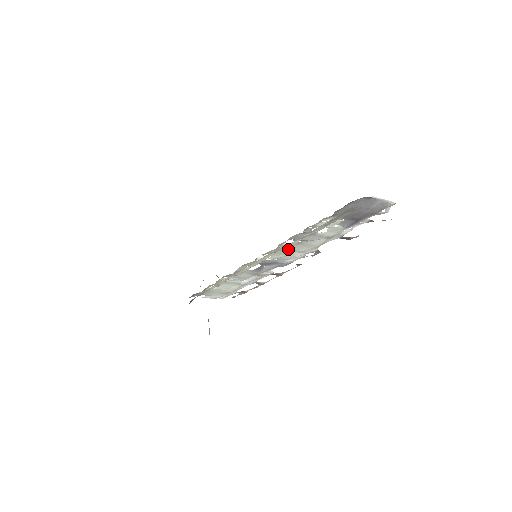
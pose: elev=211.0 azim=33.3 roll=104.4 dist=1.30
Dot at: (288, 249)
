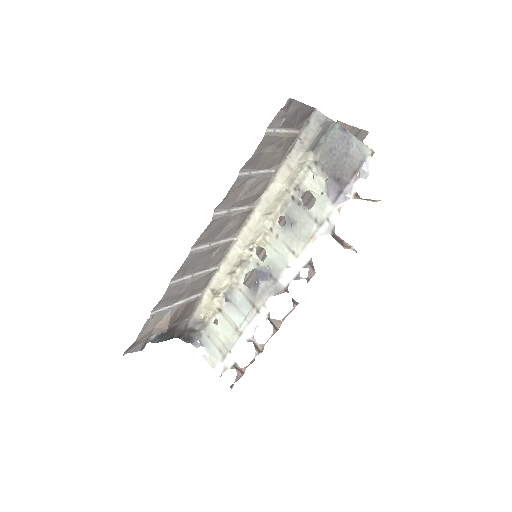
Dot at: (281, 239)
